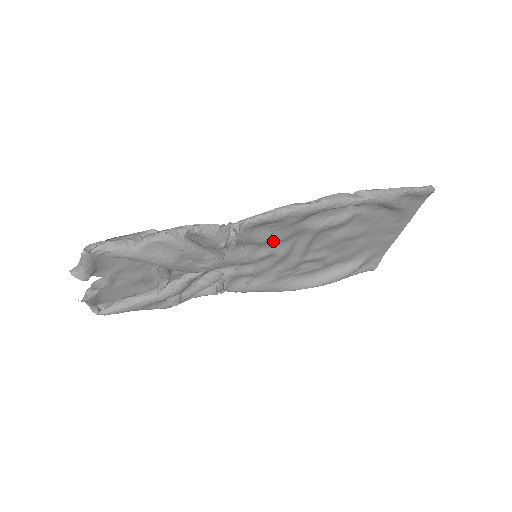
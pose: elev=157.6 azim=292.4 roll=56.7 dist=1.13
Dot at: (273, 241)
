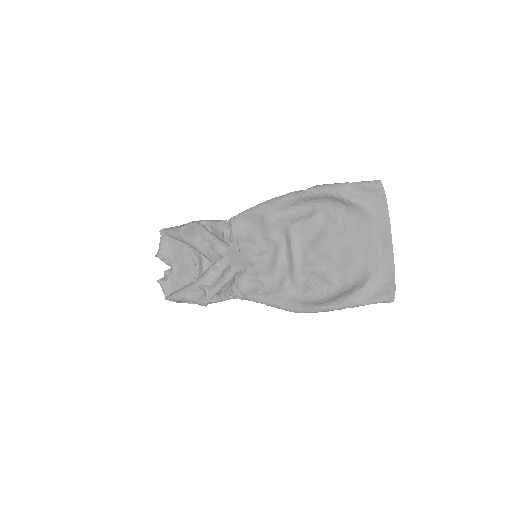
Dot at: (265, 241)
